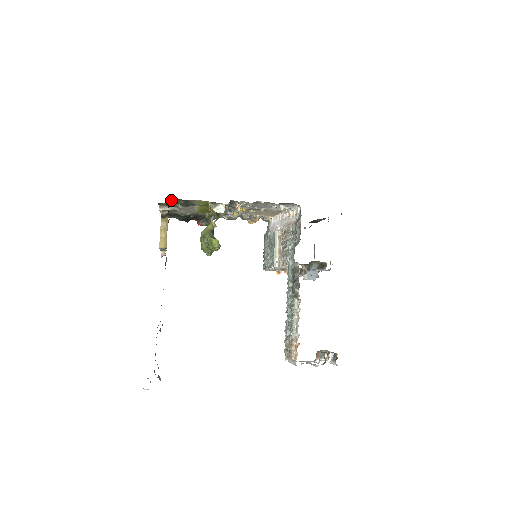
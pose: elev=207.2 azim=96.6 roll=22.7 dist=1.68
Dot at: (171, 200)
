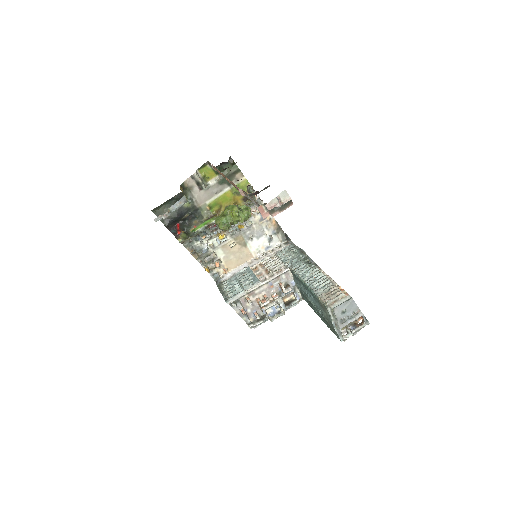
Dot at: (229, 161)
